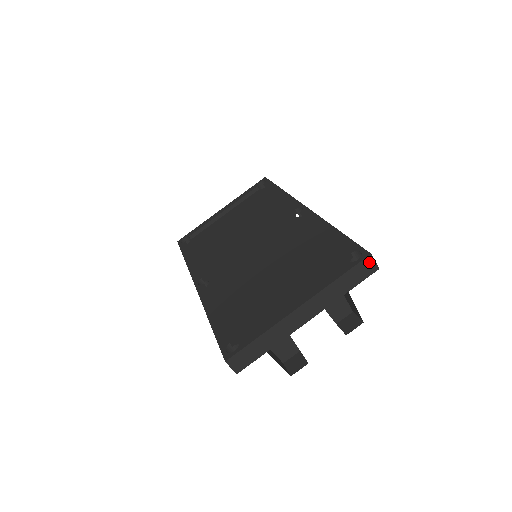
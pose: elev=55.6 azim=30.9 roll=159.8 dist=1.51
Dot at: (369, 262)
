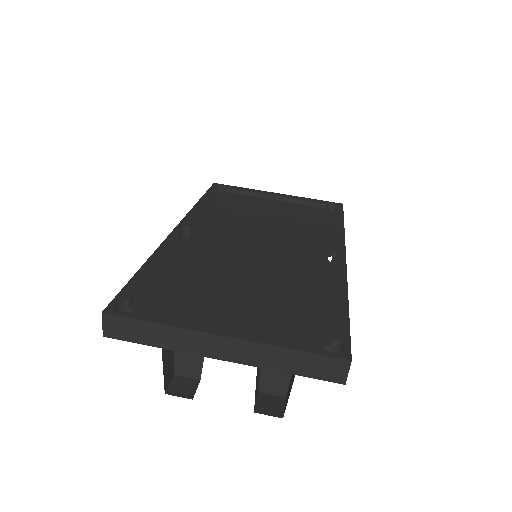
Dot at: (341, 367)
